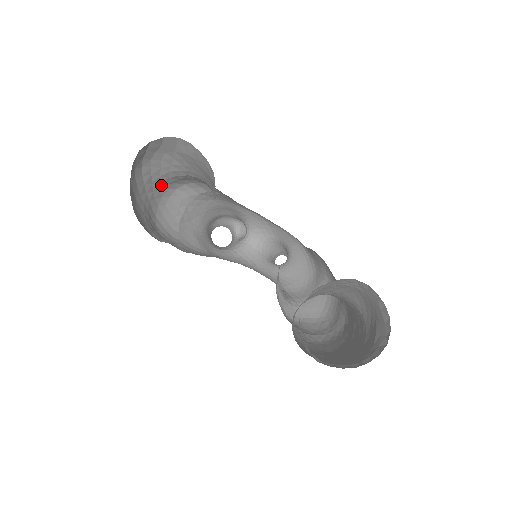
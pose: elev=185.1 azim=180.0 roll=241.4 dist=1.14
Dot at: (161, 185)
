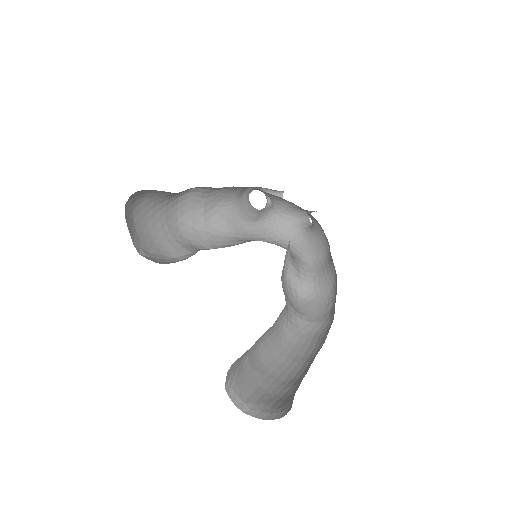
Dot at: (170, 199)
